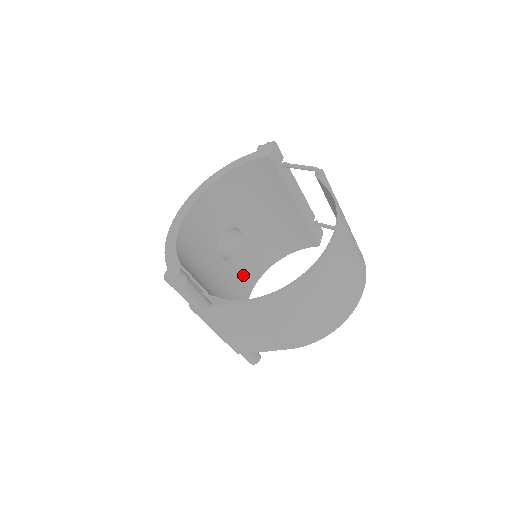
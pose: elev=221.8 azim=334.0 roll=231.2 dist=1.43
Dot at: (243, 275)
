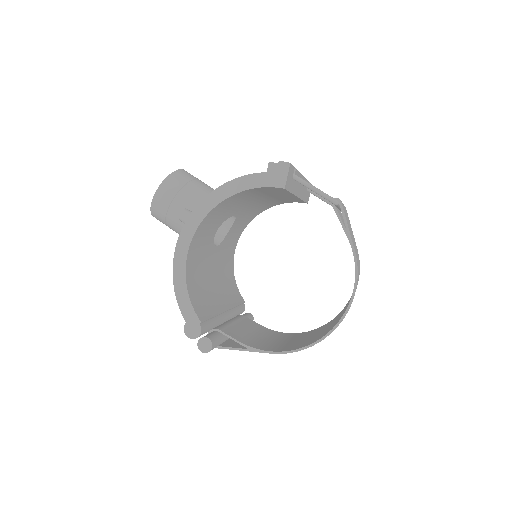
Dot at: (231, 240)
